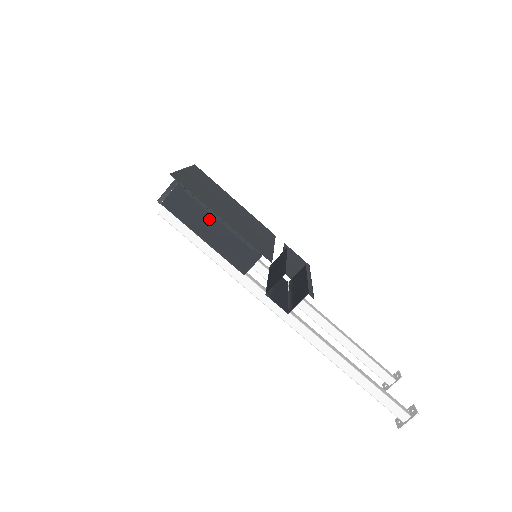
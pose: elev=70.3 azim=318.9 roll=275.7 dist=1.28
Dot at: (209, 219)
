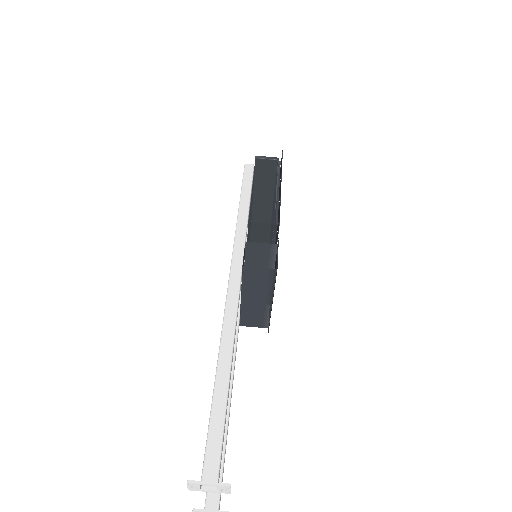
Dot at: (271, 184)
